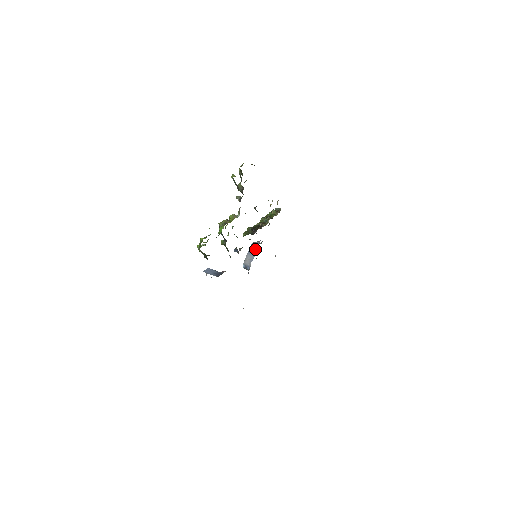
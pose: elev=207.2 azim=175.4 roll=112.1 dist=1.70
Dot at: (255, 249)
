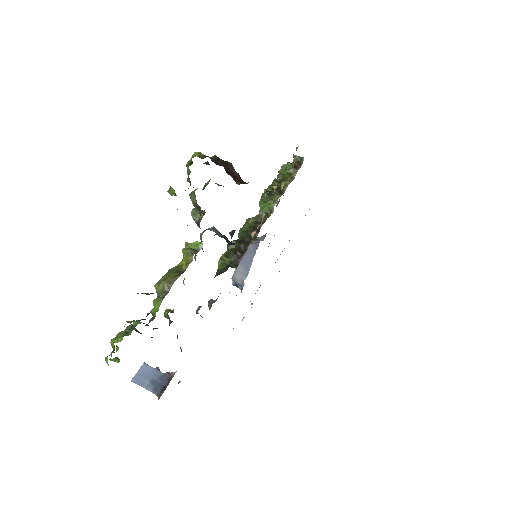
Dot at: (250, 257)
